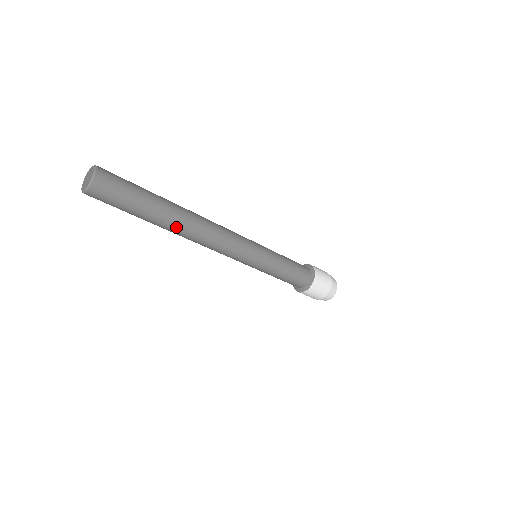
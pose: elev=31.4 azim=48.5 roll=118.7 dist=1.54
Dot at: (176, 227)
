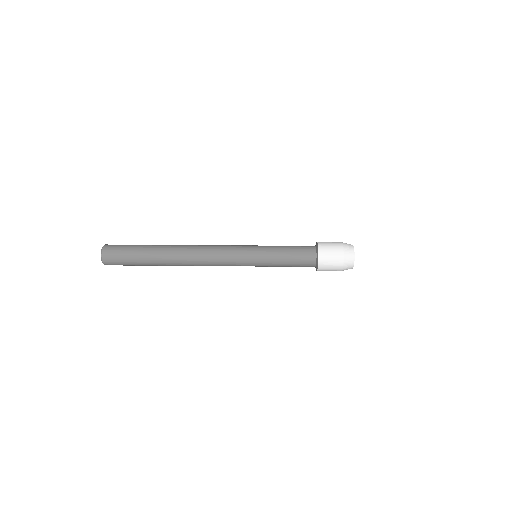
Dot at: (171, 263)
